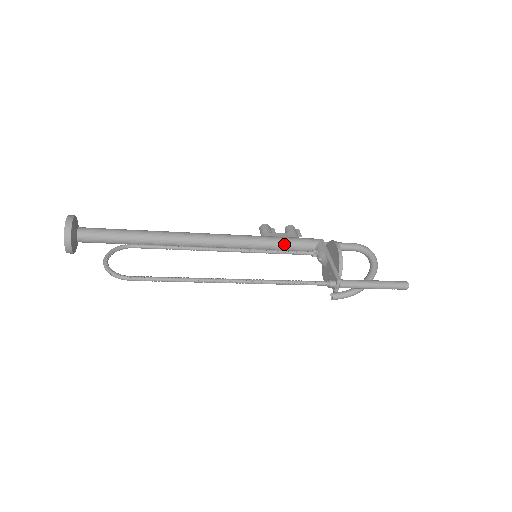
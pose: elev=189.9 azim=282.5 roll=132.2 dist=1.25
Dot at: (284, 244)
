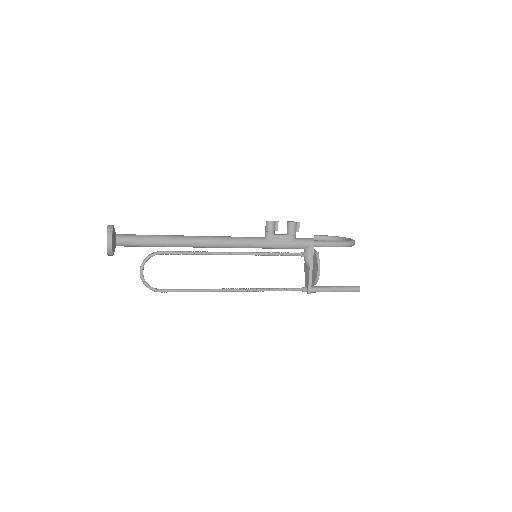
Dot at: (281, 248)
